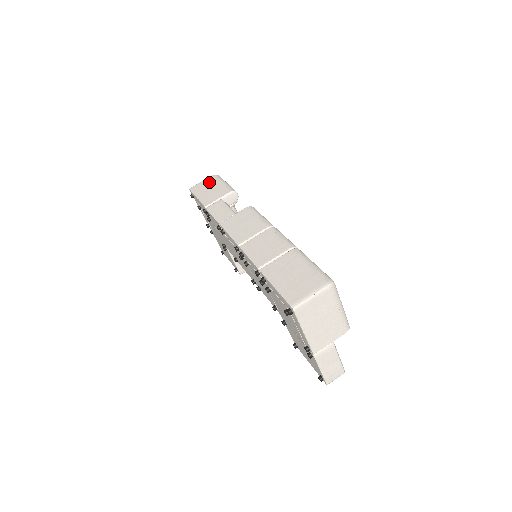
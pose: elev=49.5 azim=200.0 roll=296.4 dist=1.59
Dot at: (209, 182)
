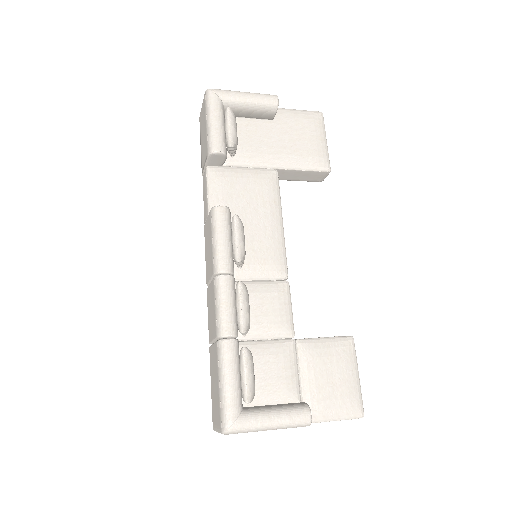
Dot at: (203, 113)
